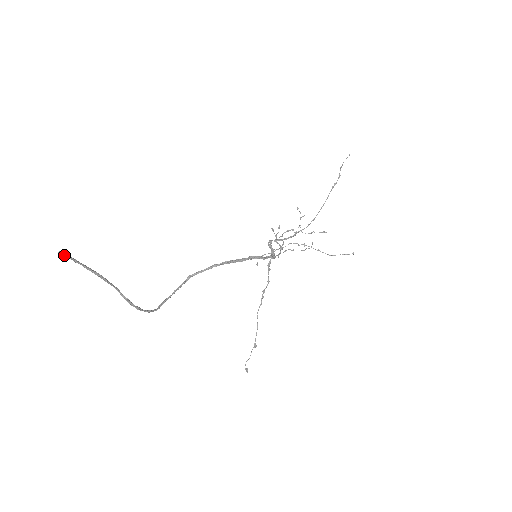
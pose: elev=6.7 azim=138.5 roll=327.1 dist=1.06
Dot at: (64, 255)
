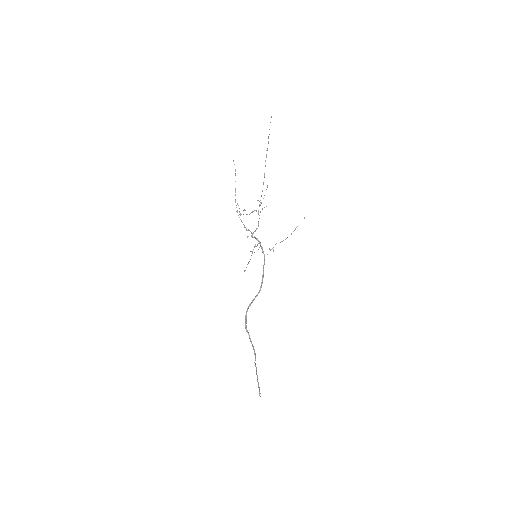
Dot at: occluded
